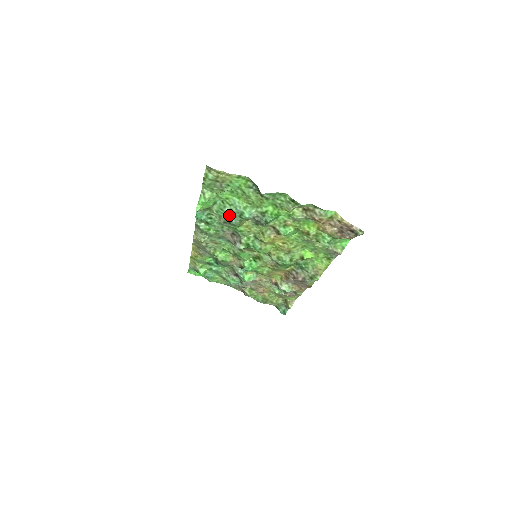
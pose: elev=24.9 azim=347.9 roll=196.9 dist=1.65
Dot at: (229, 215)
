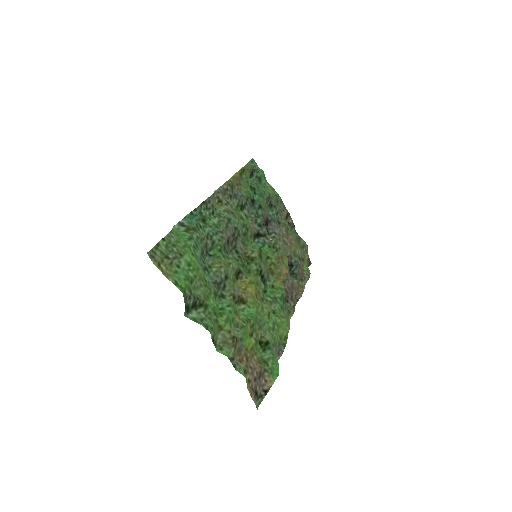
Dot at: (202, 254)
